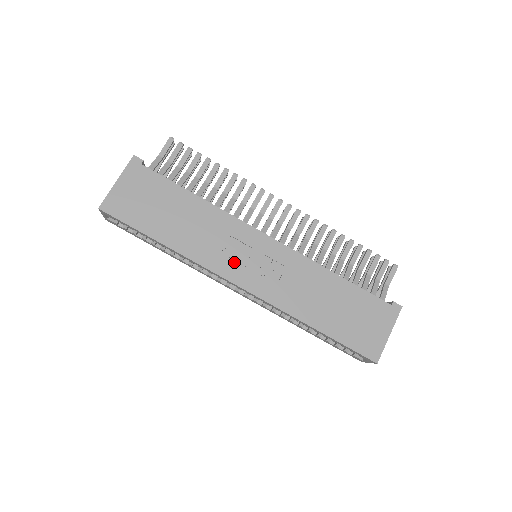
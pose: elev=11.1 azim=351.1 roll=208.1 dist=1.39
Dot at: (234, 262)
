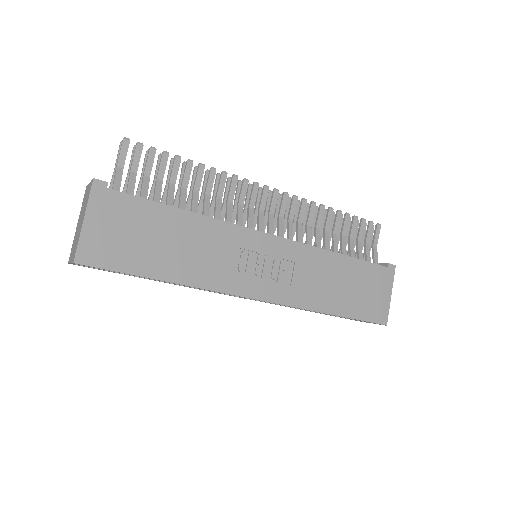
Dot at: (246, 275)
